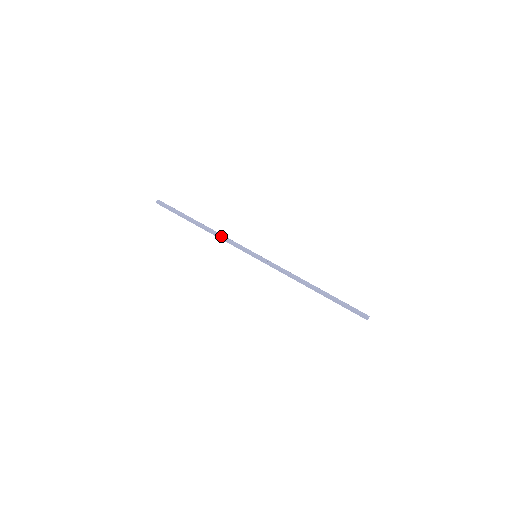
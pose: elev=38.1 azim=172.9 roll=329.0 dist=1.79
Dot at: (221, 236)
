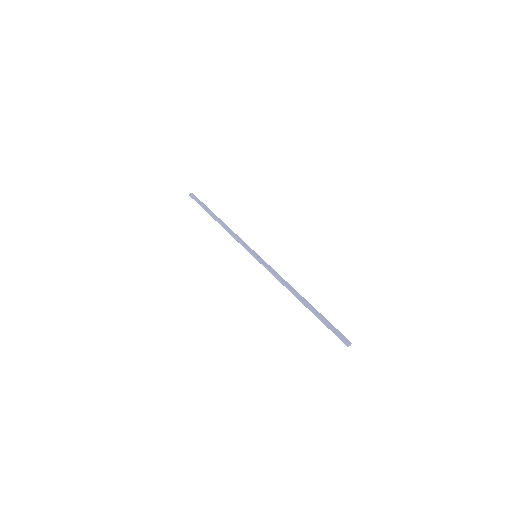
Dot at: (230, 234)
